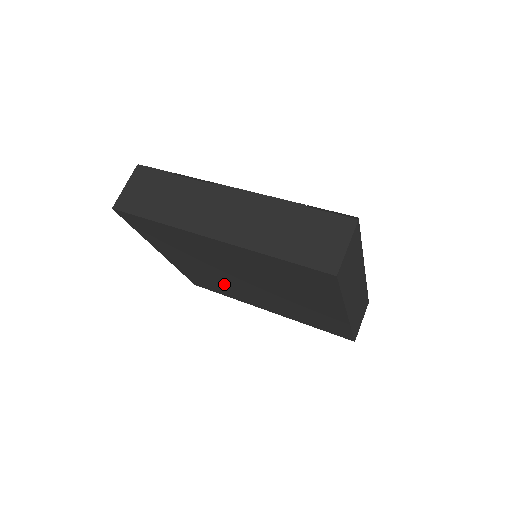
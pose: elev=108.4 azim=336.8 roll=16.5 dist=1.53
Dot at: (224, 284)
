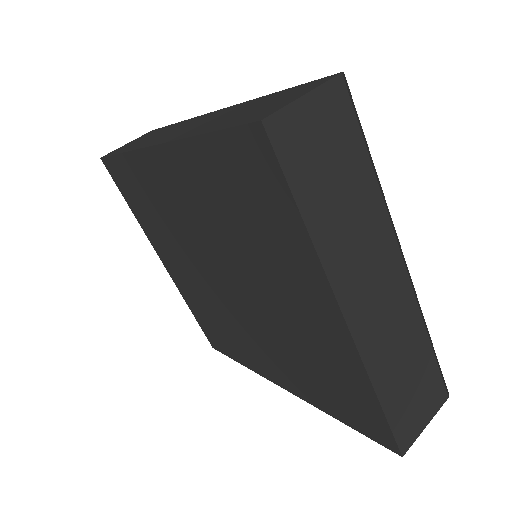
Dot at: (222, 316)
